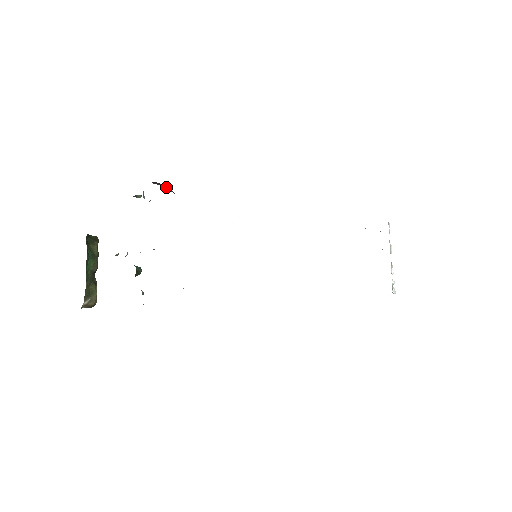
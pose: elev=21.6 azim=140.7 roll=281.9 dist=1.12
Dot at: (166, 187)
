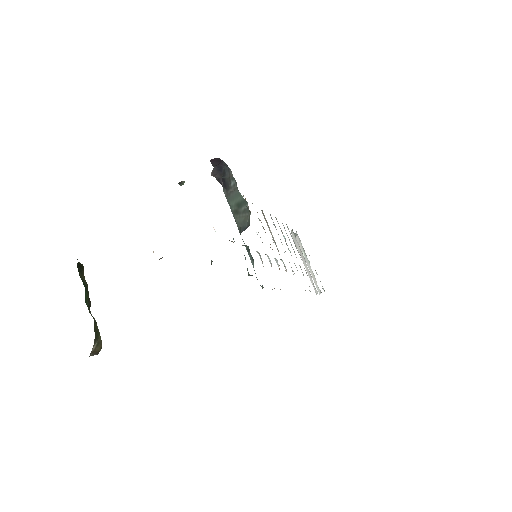
Dot at: (215, 168)
